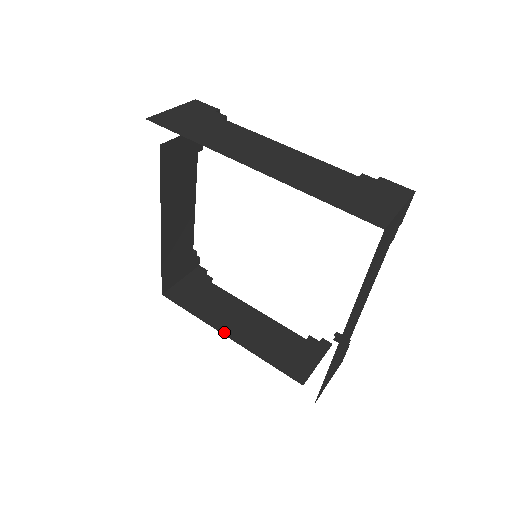
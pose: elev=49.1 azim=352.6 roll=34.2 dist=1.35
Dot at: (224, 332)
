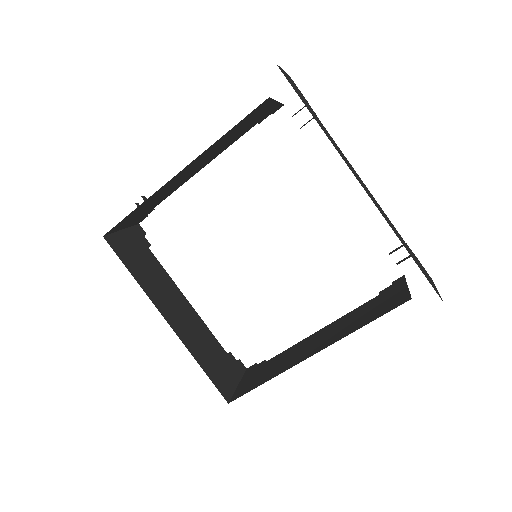
Dot at: (164, 314)
